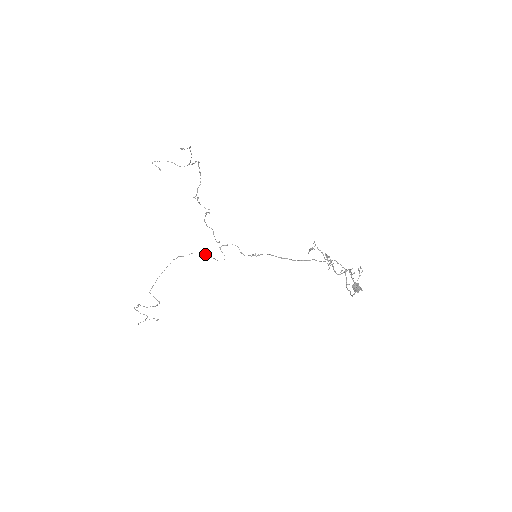
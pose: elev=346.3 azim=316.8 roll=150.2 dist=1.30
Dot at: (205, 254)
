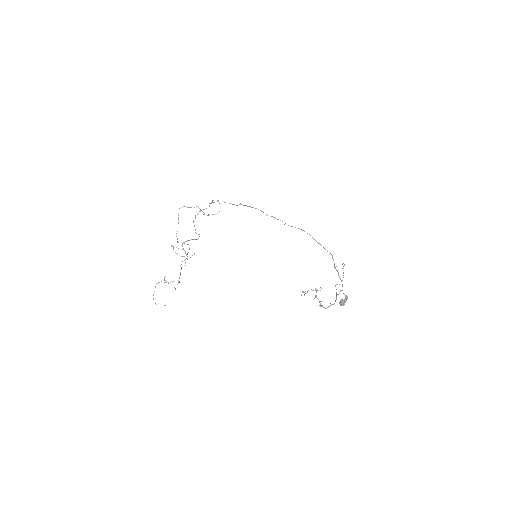
Dot at: occluded
